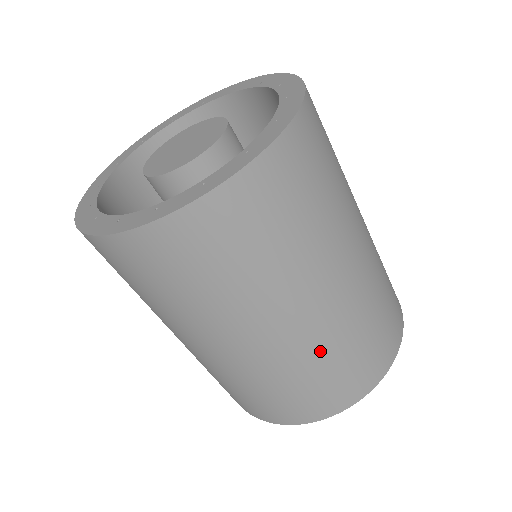
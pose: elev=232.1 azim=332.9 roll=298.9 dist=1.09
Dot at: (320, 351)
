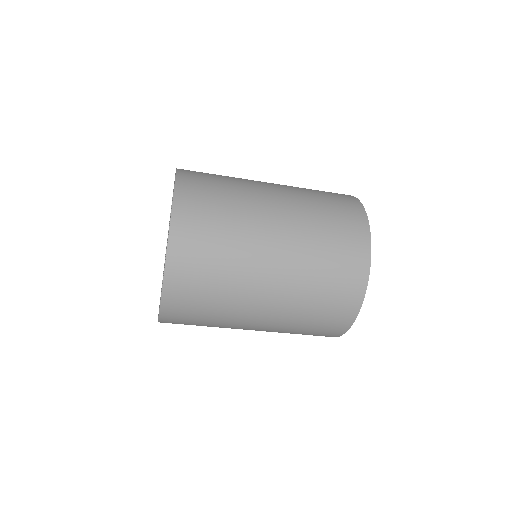
Dot at: (309, 242)
